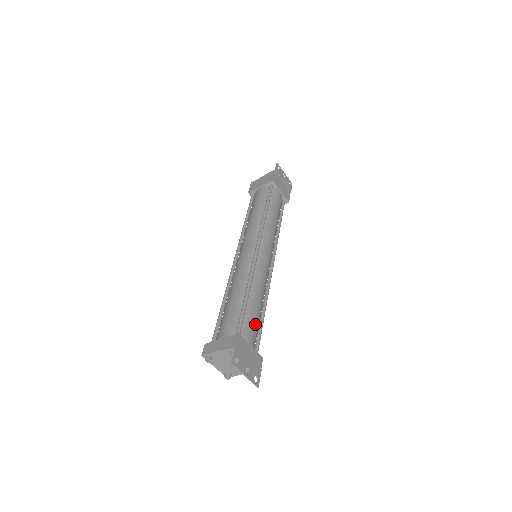
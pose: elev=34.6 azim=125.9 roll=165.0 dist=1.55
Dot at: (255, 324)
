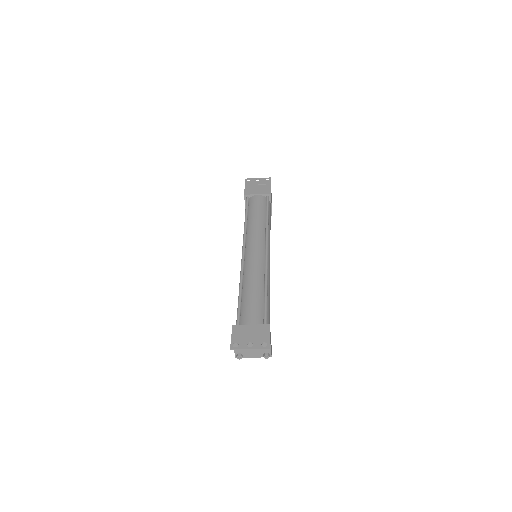
Dot at: (253, 307)
